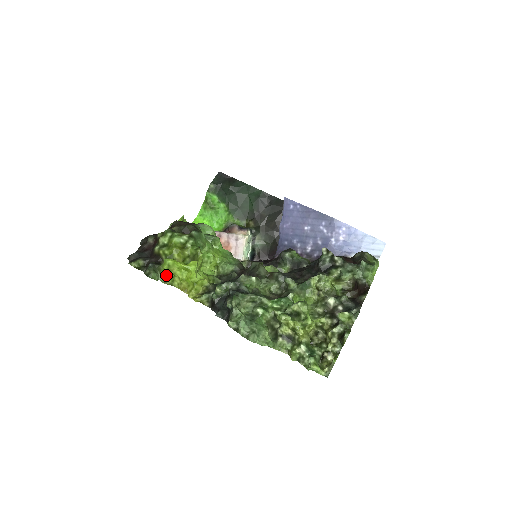
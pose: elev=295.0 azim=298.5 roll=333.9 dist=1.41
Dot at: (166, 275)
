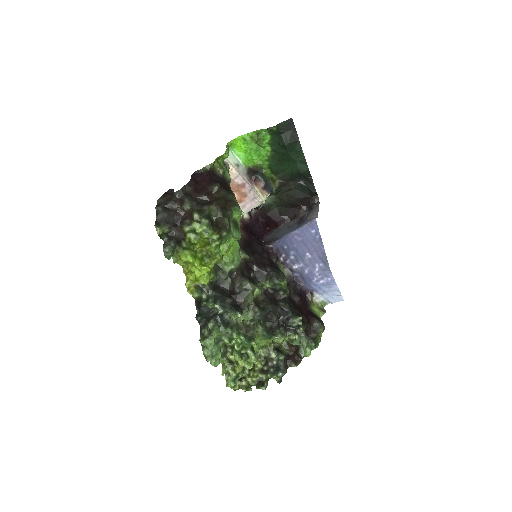
Dot at: (180, 258)
